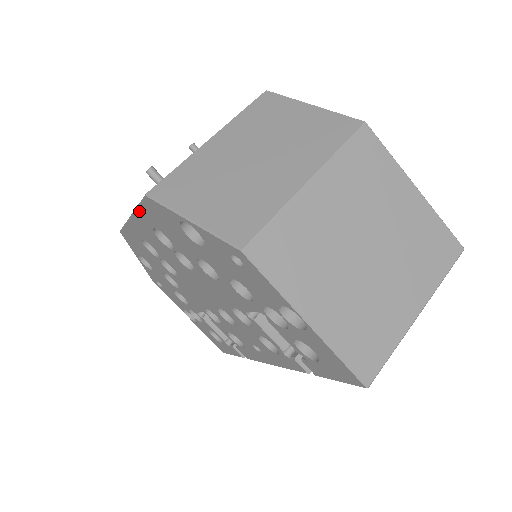
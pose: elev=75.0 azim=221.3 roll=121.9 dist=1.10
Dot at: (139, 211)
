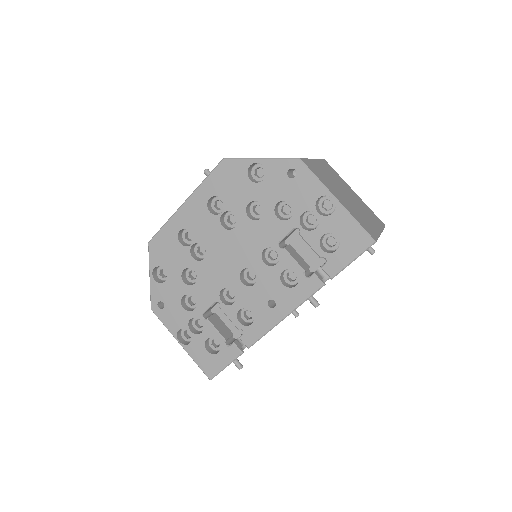
Dot at: (203, 185)
